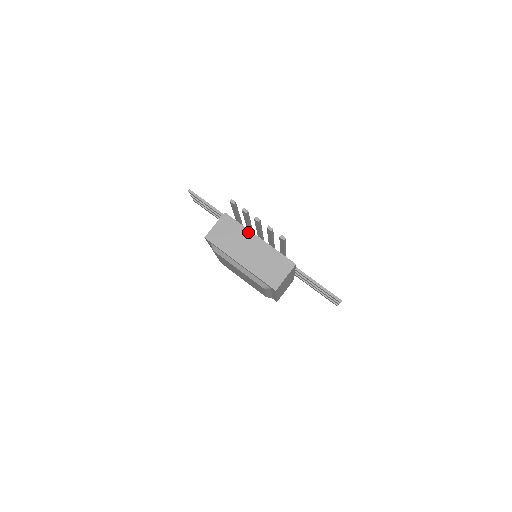
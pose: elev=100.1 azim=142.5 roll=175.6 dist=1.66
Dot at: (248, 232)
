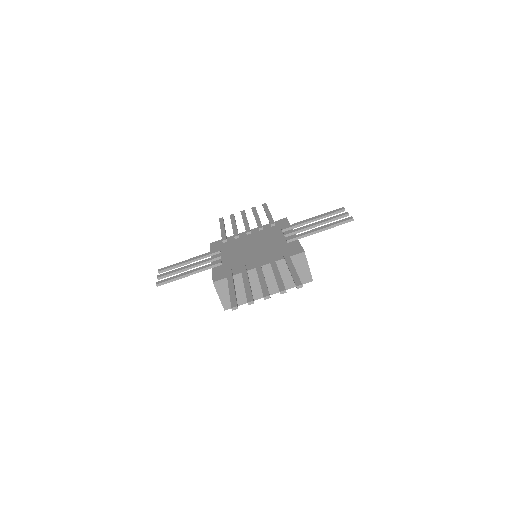
Dot at: occluded
